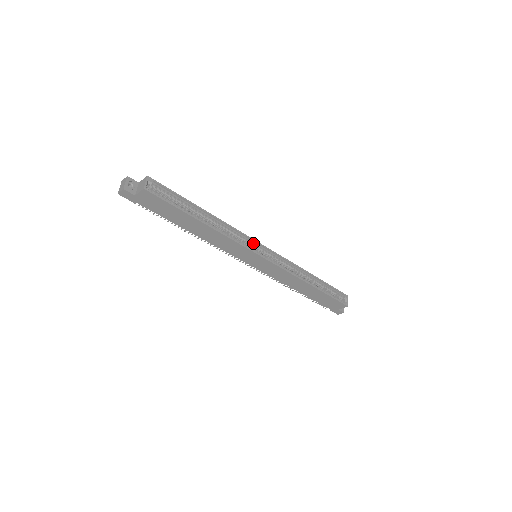
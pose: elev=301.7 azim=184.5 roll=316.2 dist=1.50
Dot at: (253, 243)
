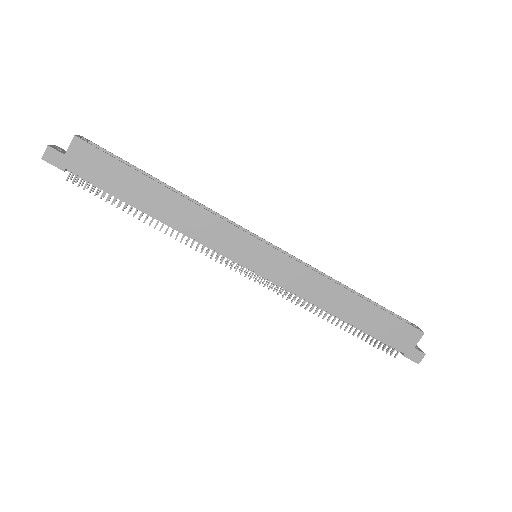
Dot at: occluded
